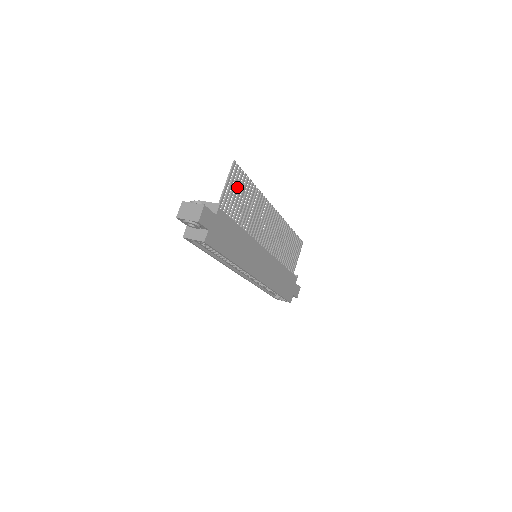
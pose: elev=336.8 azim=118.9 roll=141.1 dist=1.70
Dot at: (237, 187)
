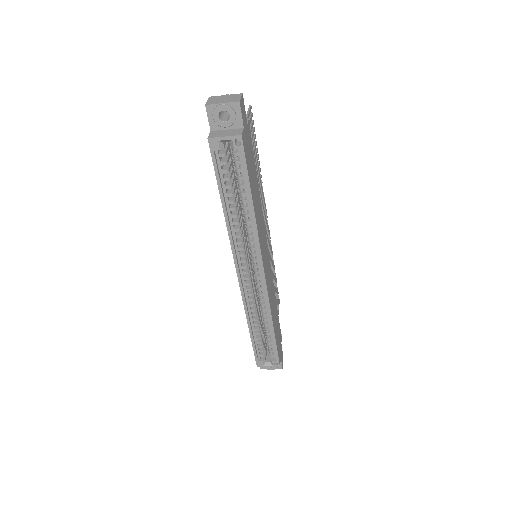
Dot at: (252, 135)
